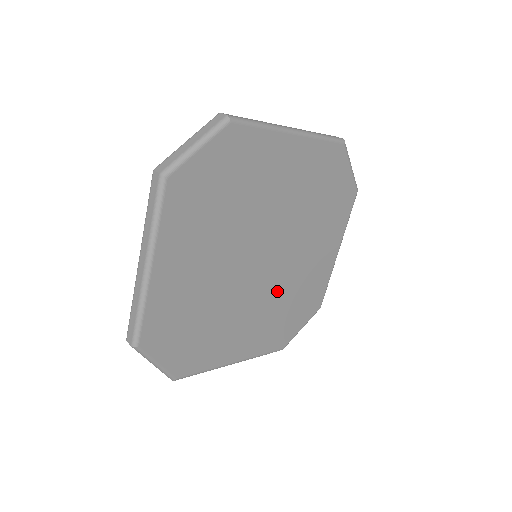
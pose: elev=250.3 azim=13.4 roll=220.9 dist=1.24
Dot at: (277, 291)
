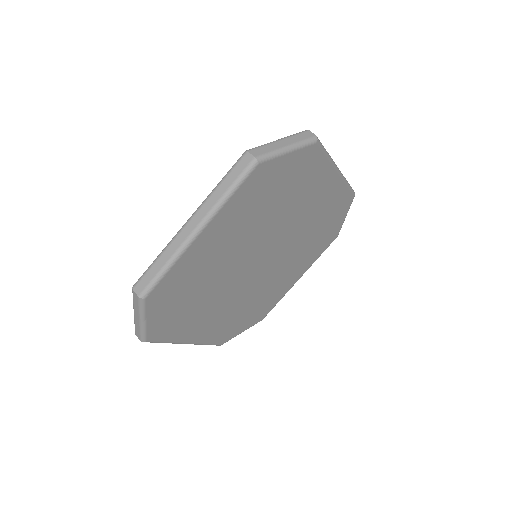
Dot at: (296, 245)
